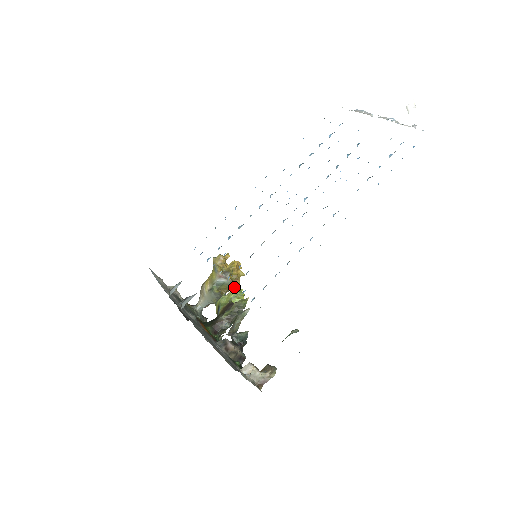
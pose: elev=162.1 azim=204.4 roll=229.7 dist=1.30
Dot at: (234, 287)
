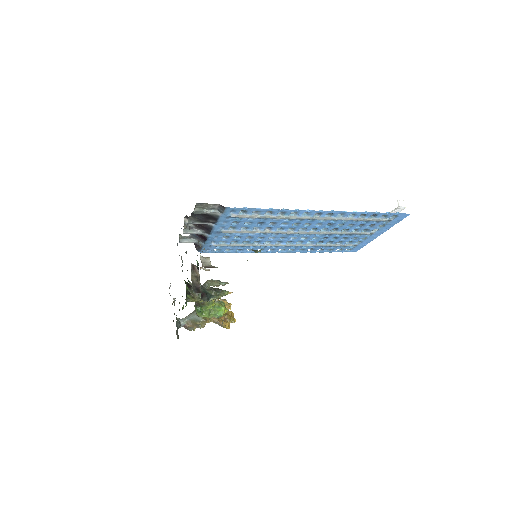
Dot at: (222, 301)
